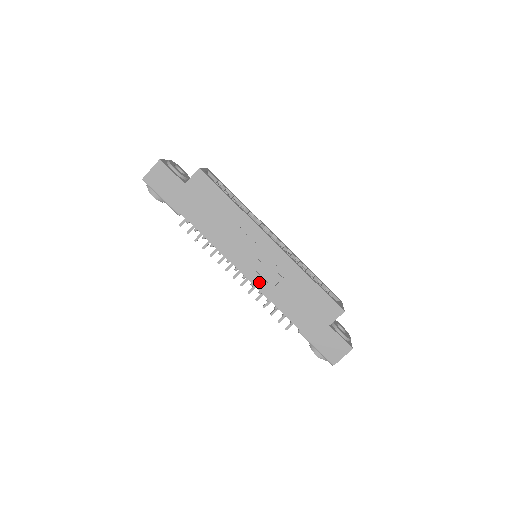
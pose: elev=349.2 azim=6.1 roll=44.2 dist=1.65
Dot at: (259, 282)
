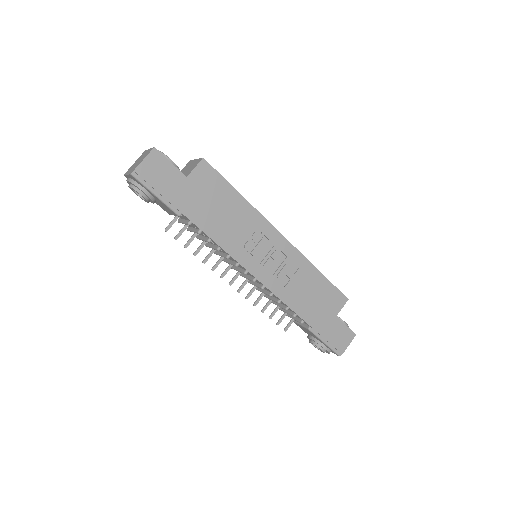
Dot at: (271, 283)
